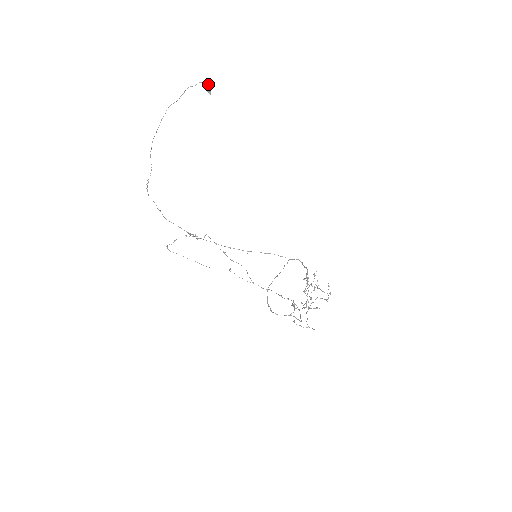
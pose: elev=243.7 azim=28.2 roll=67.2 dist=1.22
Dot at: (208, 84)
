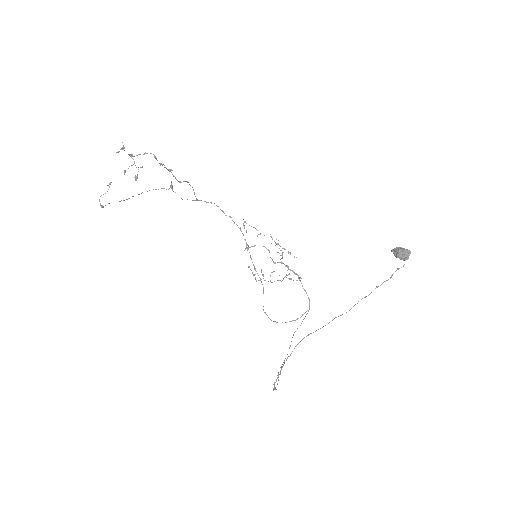
Dot at: (407, 258)
